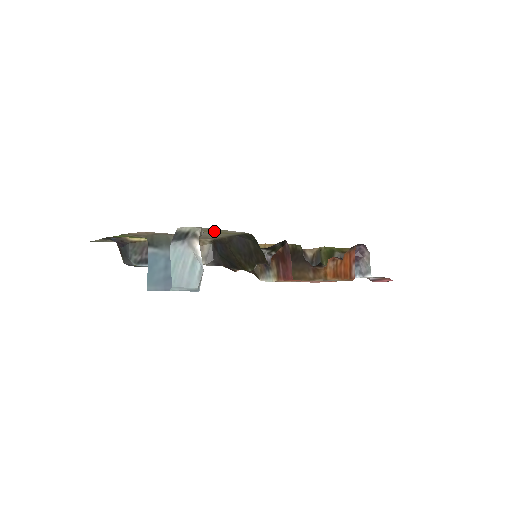
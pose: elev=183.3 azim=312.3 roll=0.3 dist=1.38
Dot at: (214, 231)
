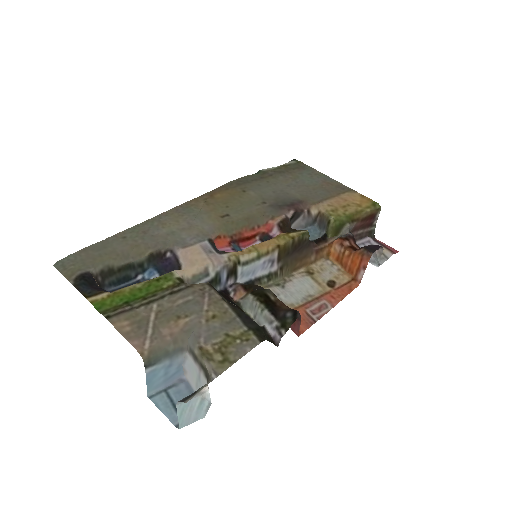
Dot at: (222, 353)
